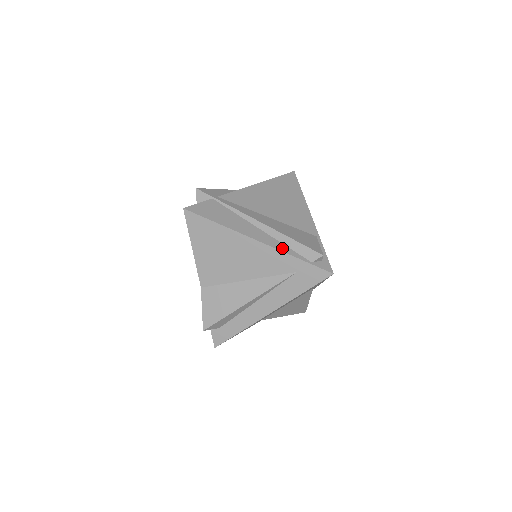
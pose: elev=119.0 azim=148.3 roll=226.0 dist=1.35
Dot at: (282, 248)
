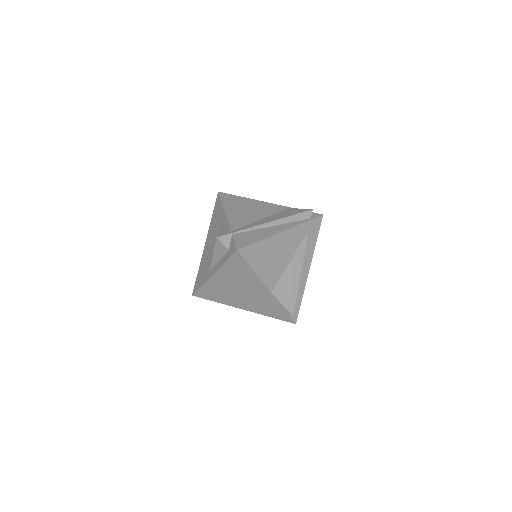
Dot at: (294, 224)
